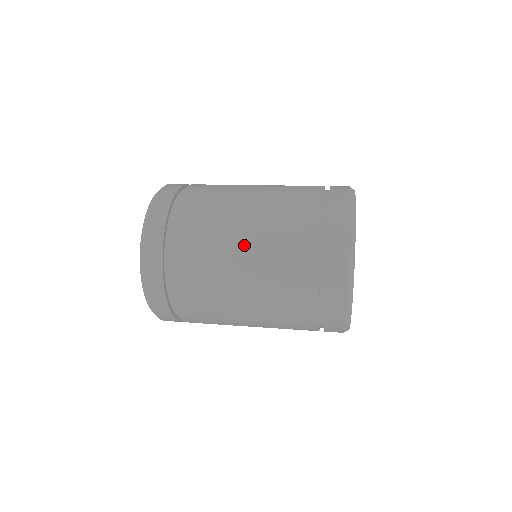
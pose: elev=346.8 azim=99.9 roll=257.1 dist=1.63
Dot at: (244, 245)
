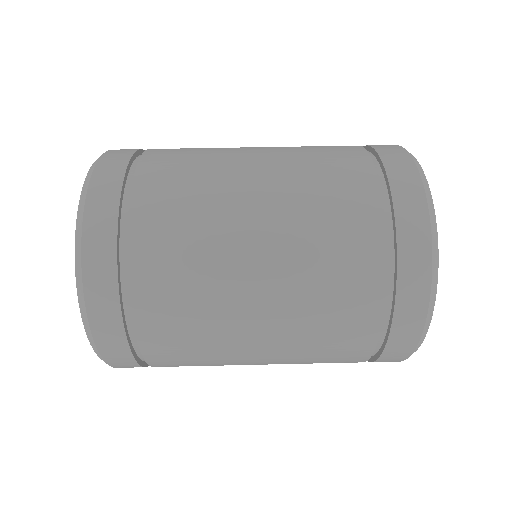
Dot at: occluded
